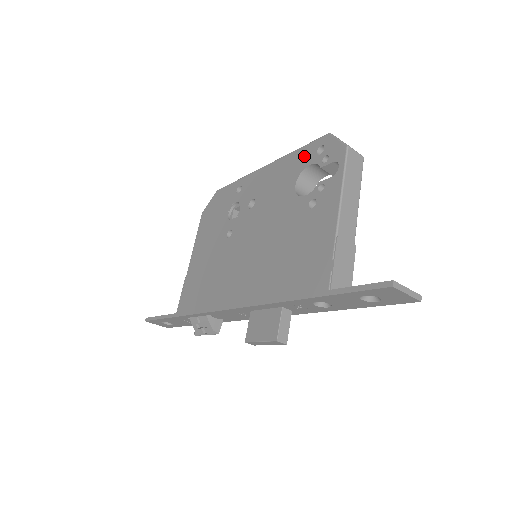
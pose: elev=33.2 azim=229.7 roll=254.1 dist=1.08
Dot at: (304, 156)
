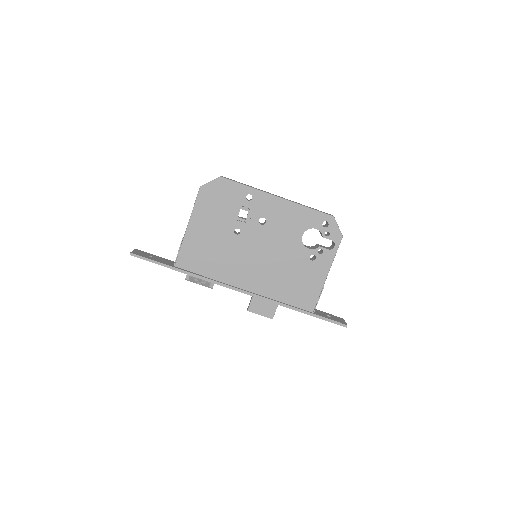
Dot at: (313, 219)
